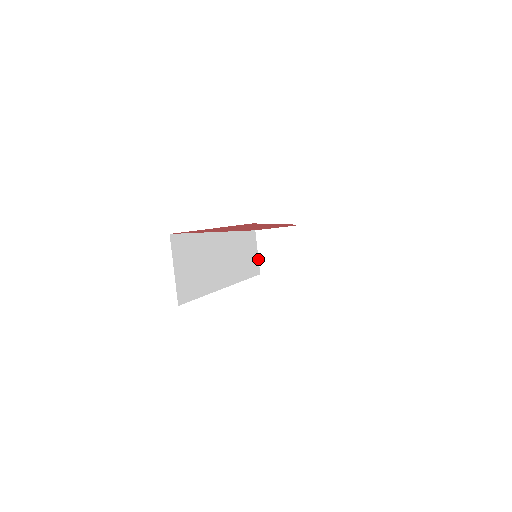
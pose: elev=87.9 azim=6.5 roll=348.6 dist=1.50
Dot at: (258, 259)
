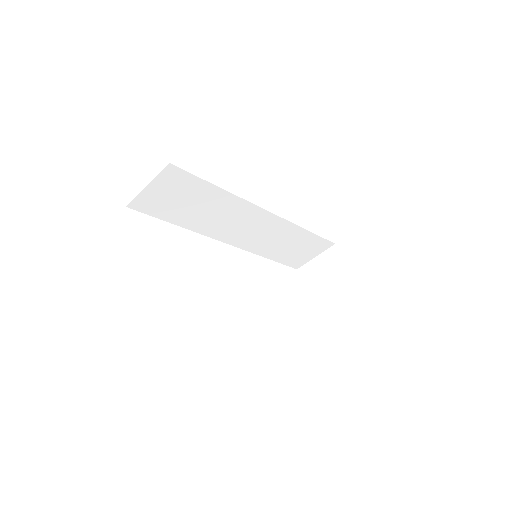
Dot at: (309, 260)
